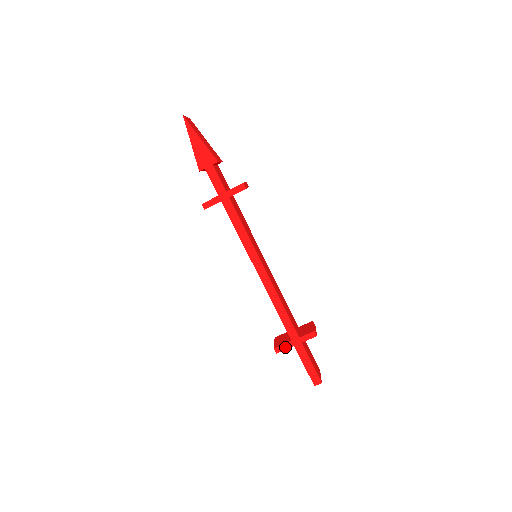
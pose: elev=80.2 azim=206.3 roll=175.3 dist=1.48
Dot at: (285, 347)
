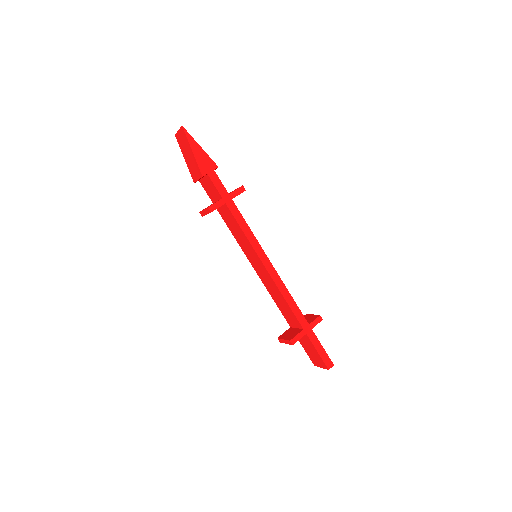
Dot at: (299, 337)
